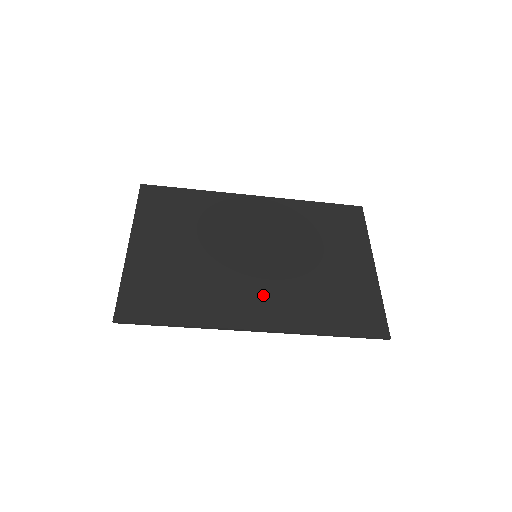
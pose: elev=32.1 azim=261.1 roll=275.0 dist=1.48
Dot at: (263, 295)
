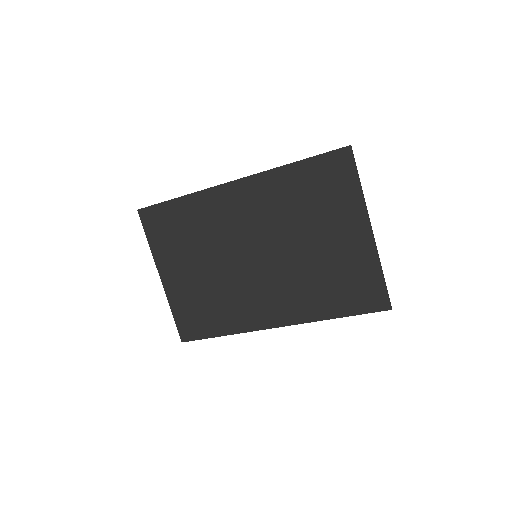
Dot at: (272, 296)
